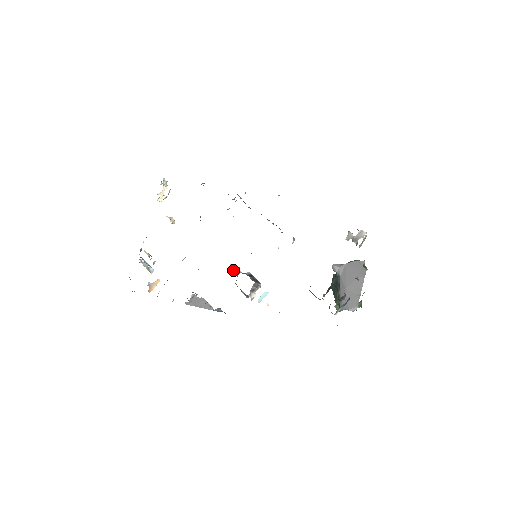
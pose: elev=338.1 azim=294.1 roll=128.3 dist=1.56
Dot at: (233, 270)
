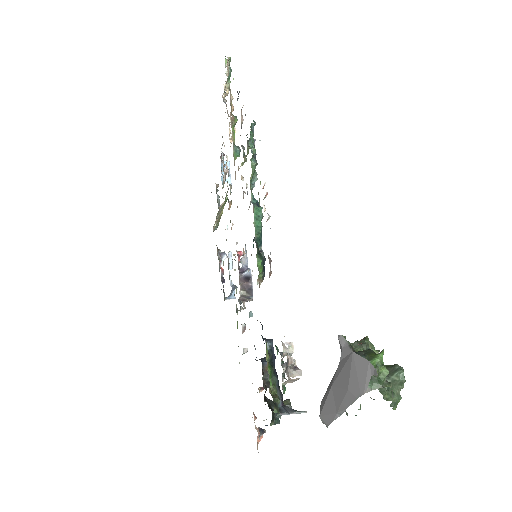
Dot at: (245, 254)
